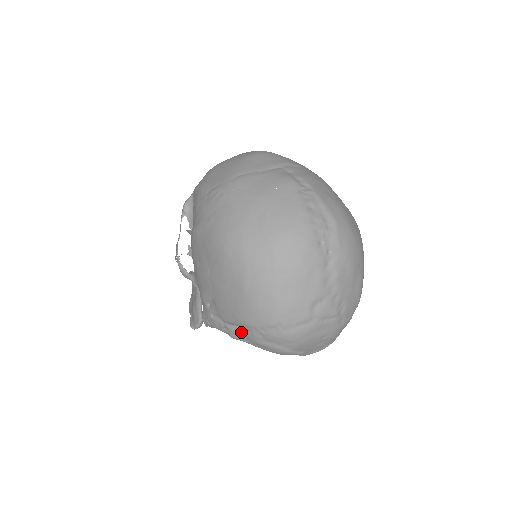
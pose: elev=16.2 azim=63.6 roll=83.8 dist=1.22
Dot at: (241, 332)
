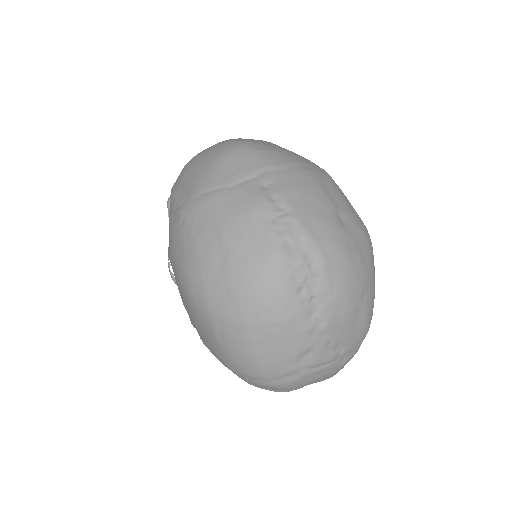
Dot at: occluded
